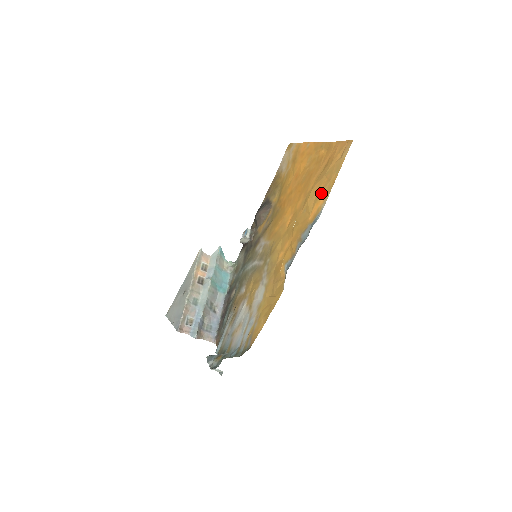
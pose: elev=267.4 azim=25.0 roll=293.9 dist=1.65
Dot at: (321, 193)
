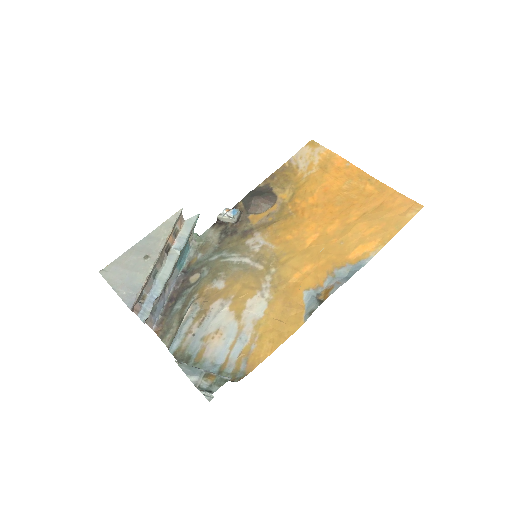
Dot at: (371, 238)
